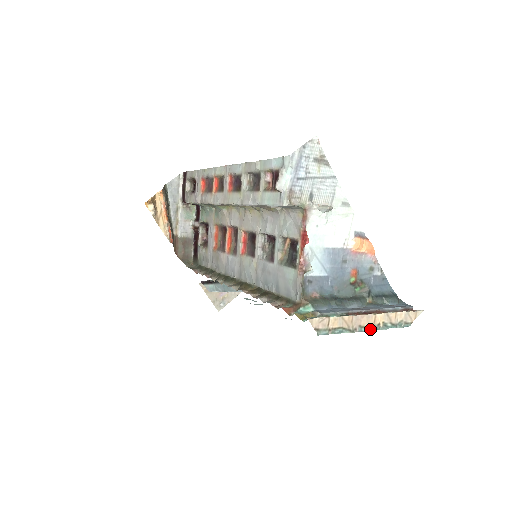
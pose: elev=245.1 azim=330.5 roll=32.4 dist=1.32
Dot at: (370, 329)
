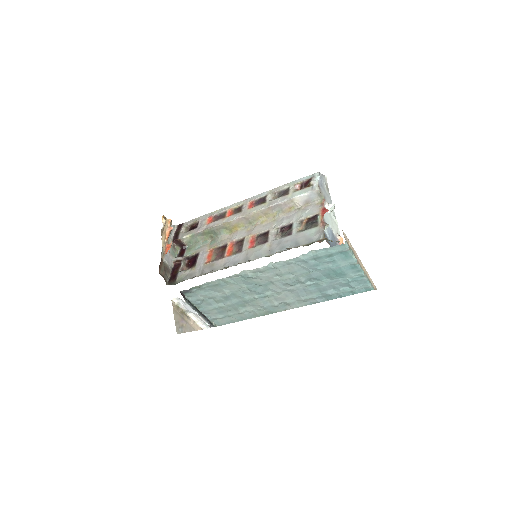
Dot at: (362, 268)
